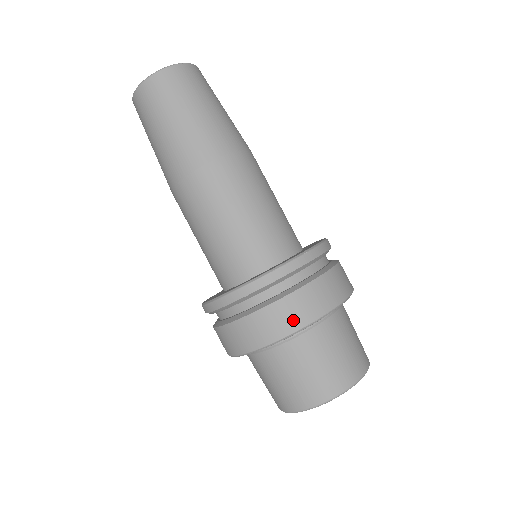
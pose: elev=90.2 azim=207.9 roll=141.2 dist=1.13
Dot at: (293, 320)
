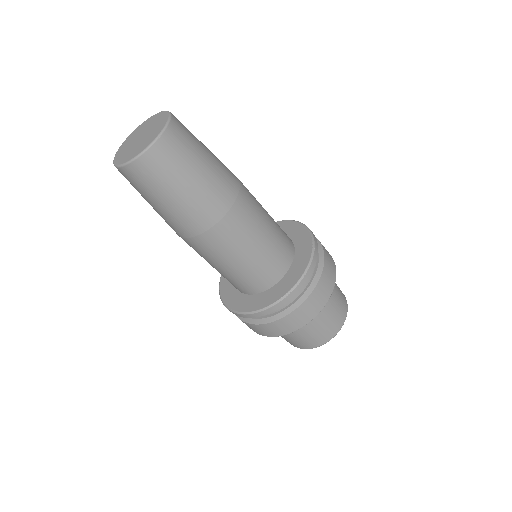
Dot at: (297, 324)
